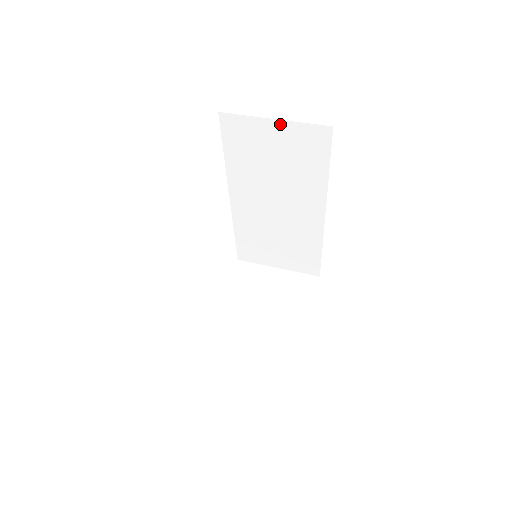
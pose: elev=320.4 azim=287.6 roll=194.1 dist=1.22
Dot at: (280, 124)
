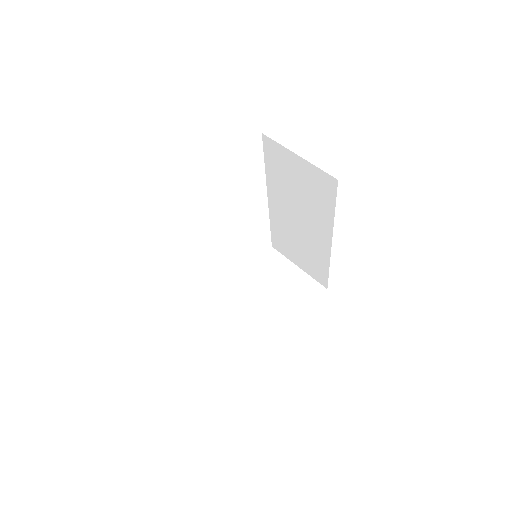
Dot at: (302, 161)
